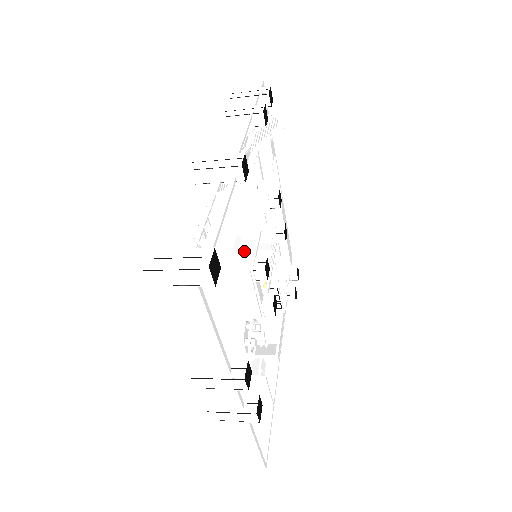
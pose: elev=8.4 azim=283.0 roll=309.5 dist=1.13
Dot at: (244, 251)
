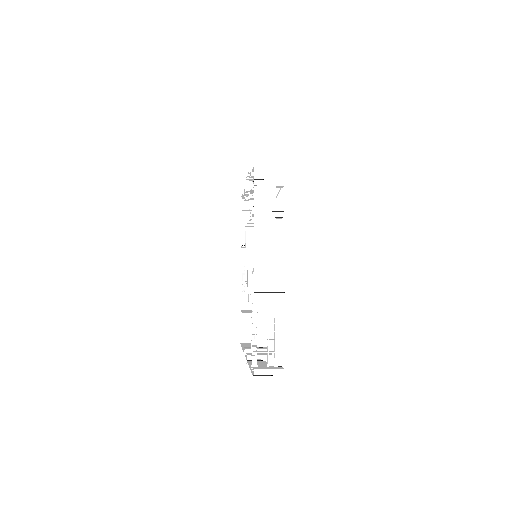
Dot at: occluded
